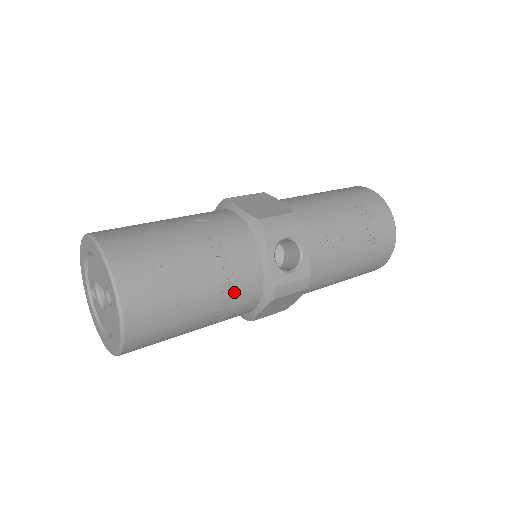
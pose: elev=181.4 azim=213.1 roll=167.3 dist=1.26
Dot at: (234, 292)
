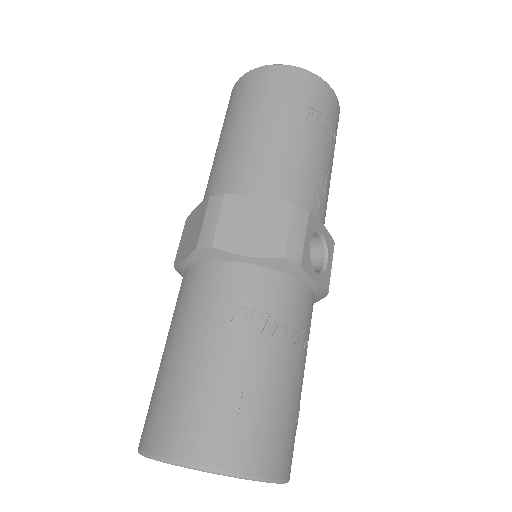
Dot at: occluded
